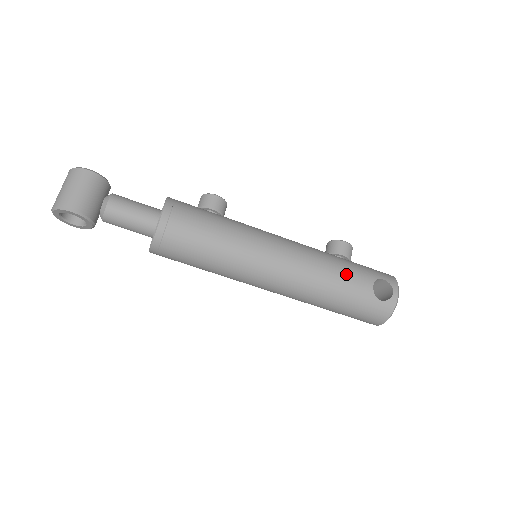
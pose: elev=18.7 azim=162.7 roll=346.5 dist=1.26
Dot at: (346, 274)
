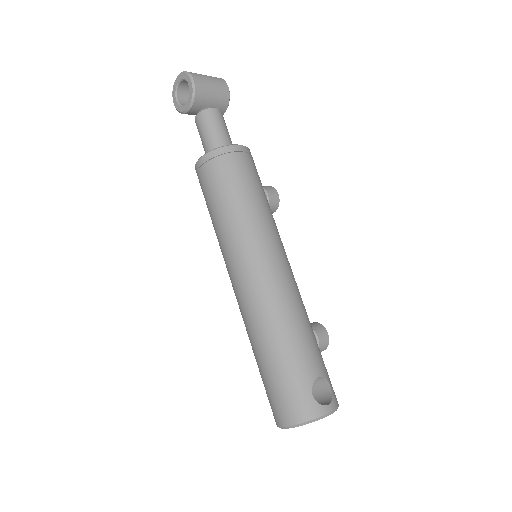
Dot at: (308, 340)
